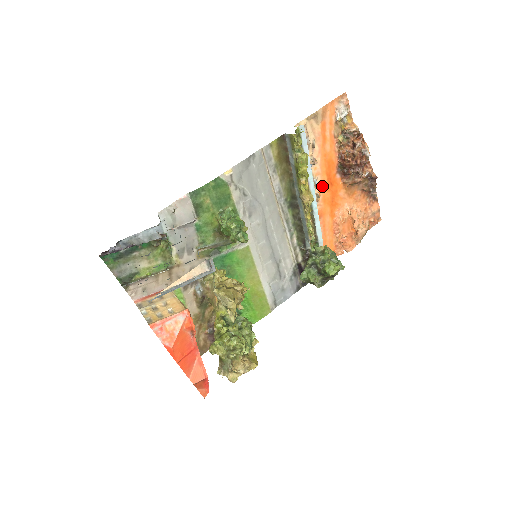
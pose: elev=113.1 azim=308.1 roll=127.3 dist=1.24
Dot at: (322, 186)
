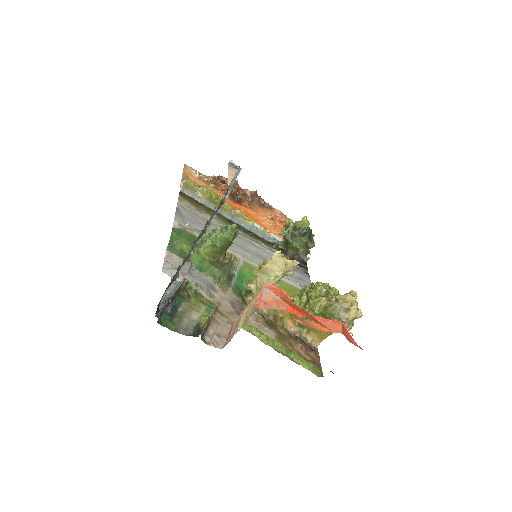
Dot at: occluded
